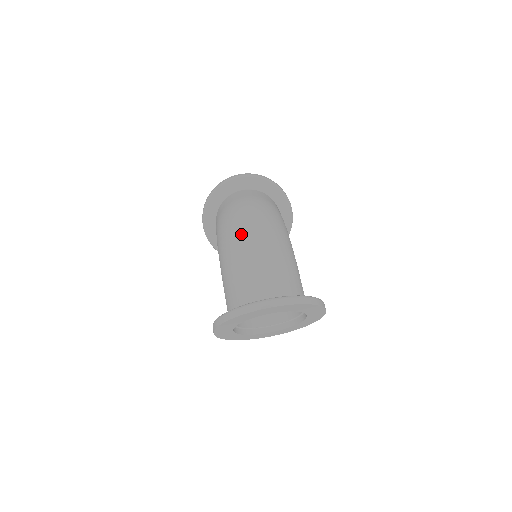
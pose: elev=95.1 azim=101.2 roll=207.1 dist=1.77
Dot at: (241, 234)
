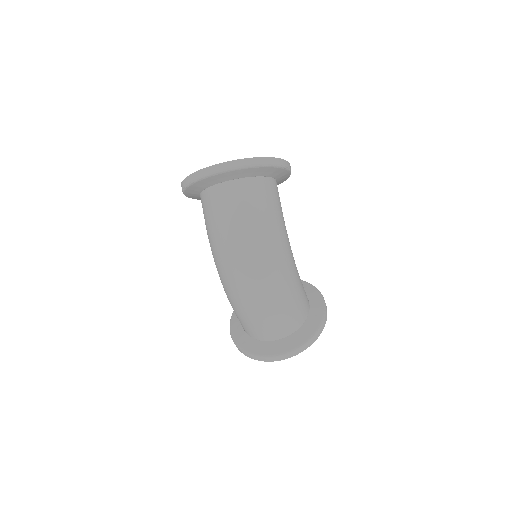
Dot at: (241, 289)
